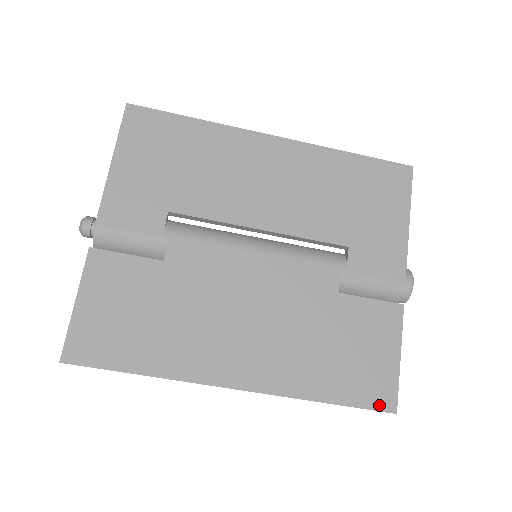
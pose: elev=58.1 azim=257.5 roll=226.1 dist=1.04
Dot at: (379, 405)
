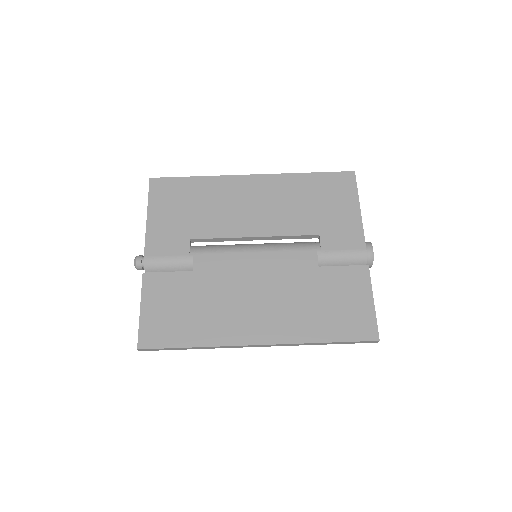
Dot at: (365, 337)
